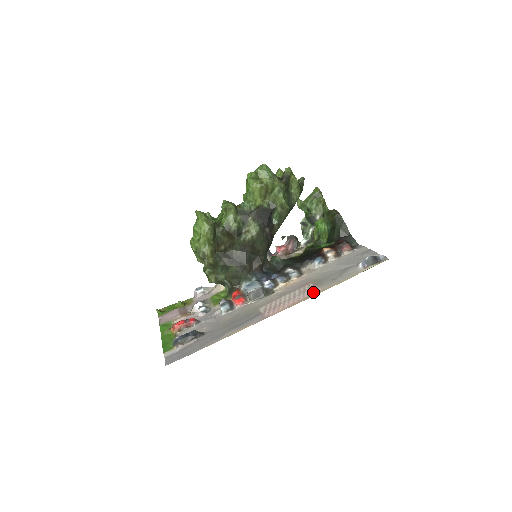
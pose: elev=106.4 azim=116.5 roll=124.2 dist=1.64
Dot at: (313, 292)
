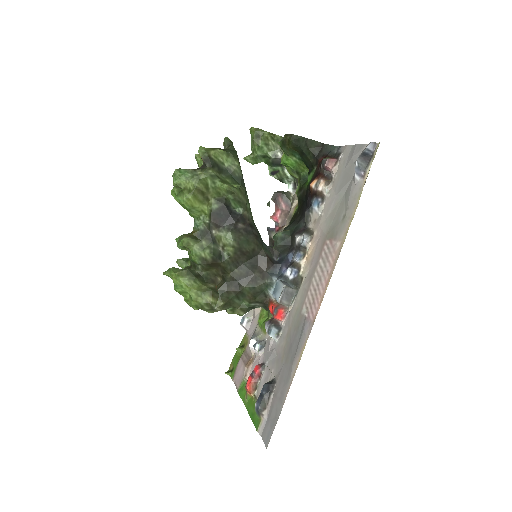
Dot at: (335, 252)
